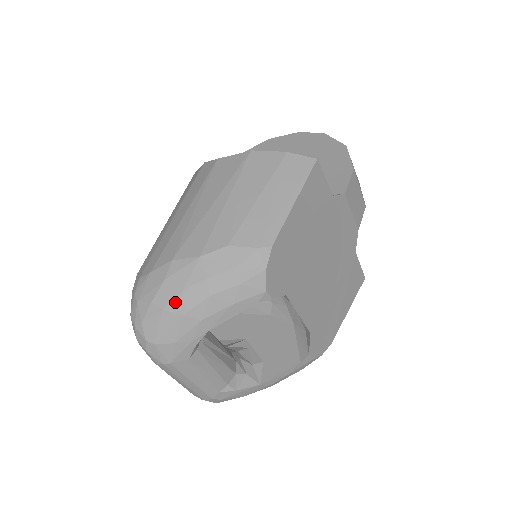
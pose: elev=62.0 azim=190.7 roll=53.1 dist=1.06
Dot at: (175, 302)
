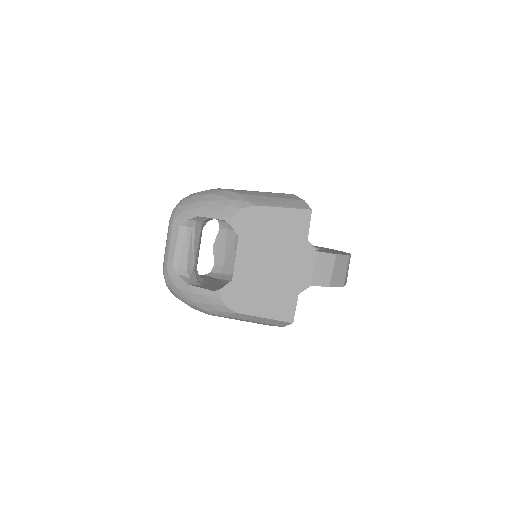
Dot at: (201, 196)
